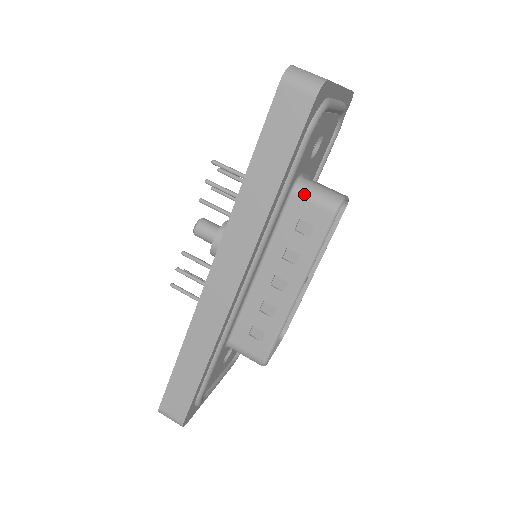
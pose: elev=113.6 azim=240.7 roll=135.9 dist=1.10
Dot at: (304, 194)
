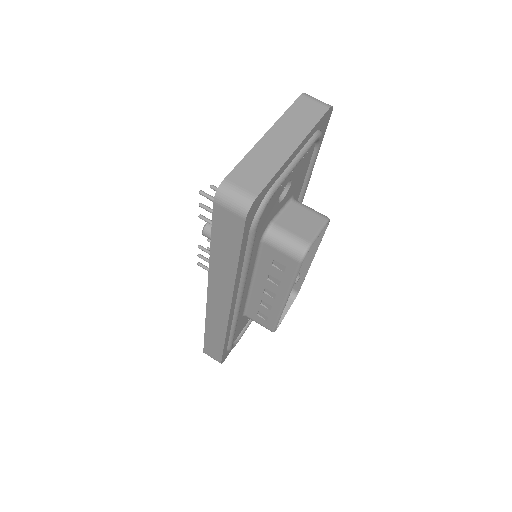
Dot at: (272, 244)
